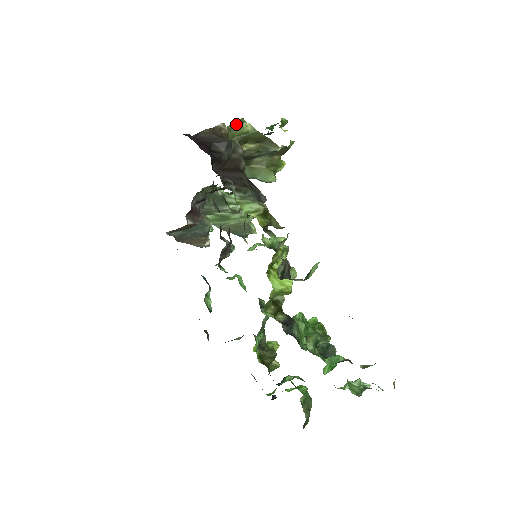
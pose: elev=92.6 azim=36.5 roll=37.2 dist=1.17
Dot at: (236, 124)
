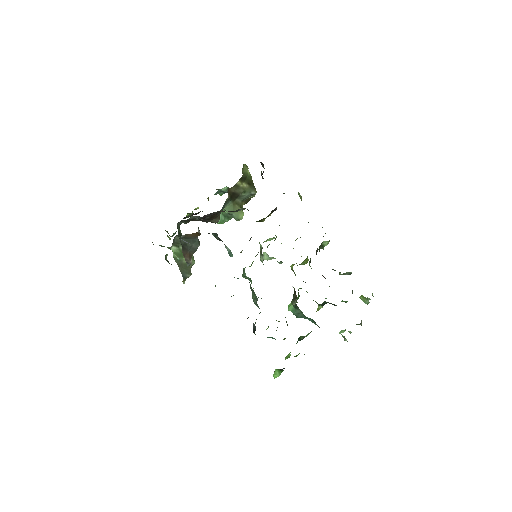
Dot at: (245, 165)
